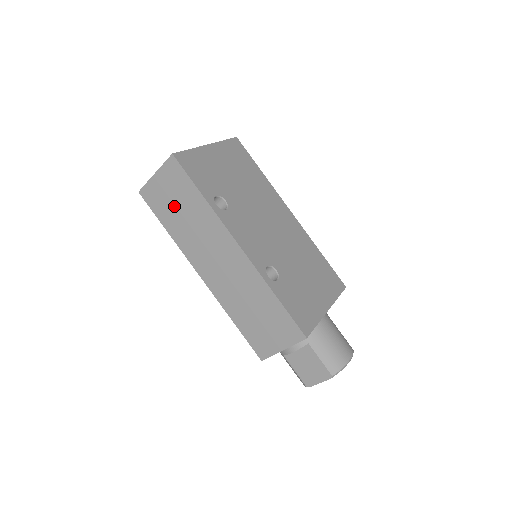
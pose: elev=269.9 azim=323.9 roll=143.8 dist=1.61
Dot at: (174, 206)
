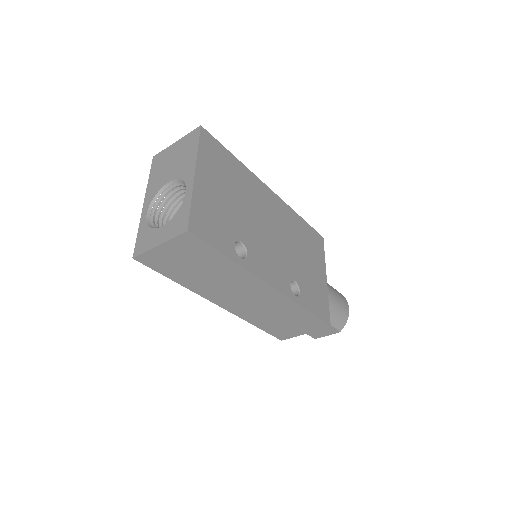
Dot at: (188, 267)
